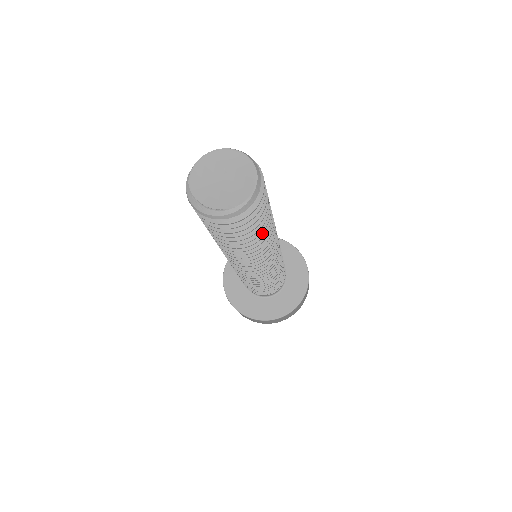
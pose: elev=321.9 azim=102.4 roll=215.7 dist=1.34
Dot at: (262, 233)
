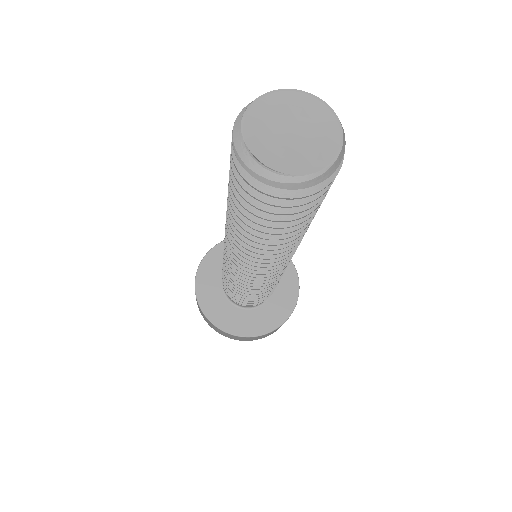
Dot at: occluded
